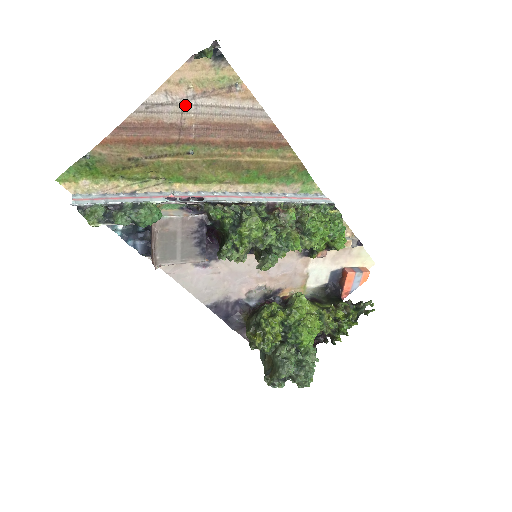
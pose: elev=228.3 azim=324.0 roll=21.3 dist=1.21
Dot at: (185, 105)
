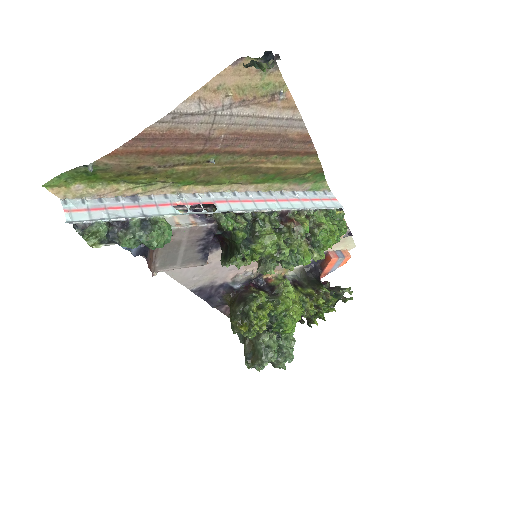
Dot at: (219, 115)
